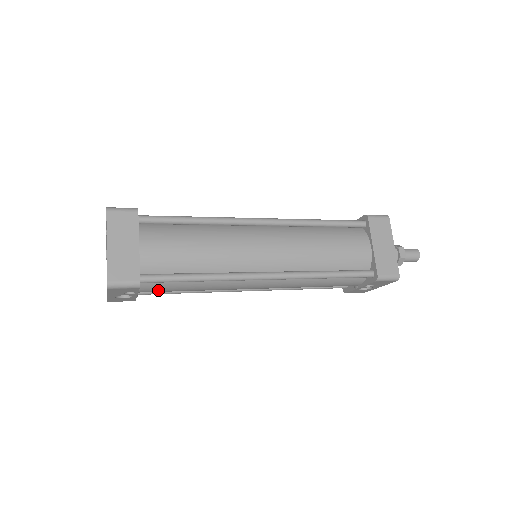
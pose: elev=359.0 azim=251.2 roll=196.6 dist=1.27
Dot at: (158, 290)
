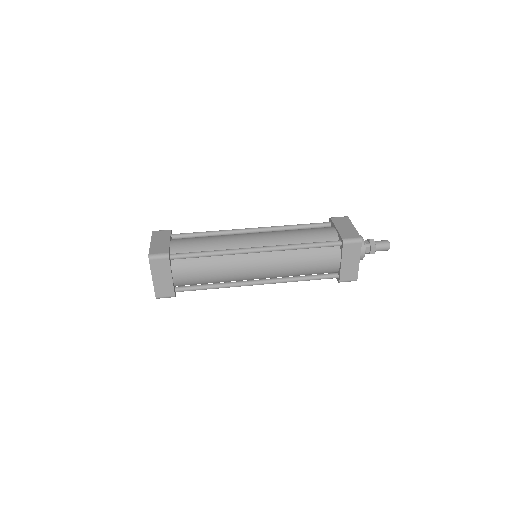
Dot at: occluded
